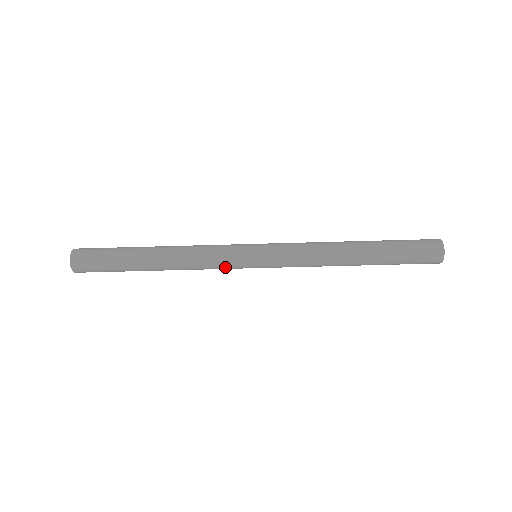
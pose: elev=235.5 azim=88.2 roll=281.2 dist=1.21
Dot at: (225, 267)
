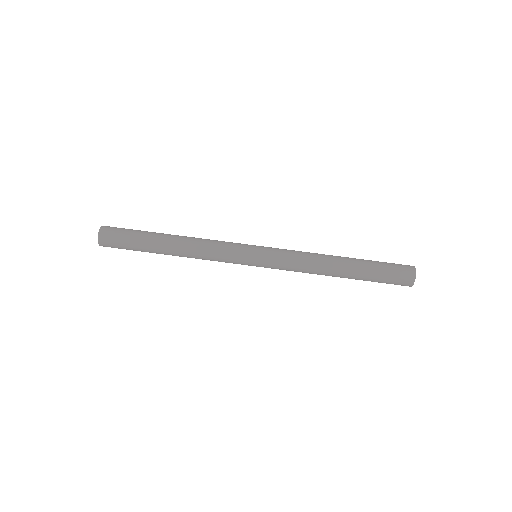
Dot at: (228, 261)
